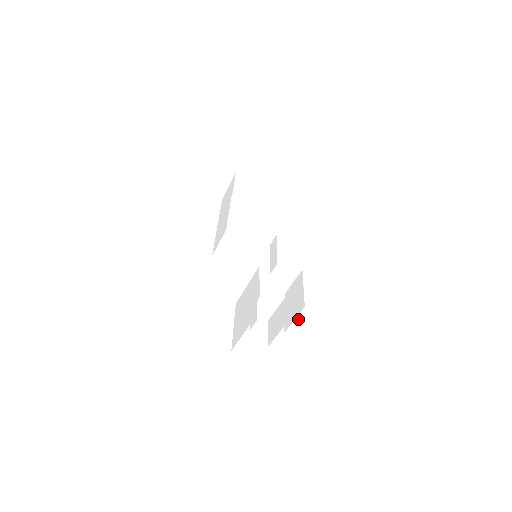
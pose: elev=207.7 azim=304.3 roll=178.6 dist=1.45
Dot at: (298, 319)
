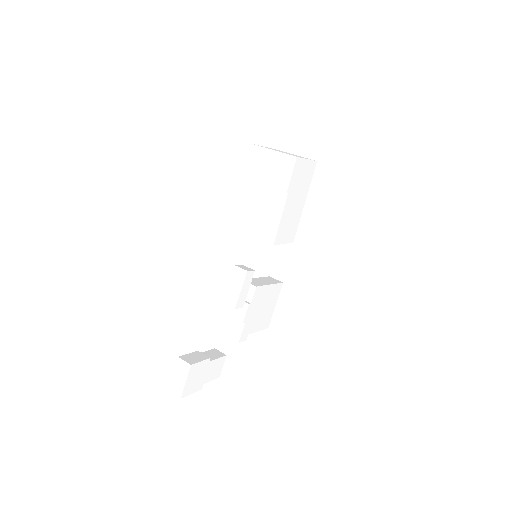
Dot at: occluded
